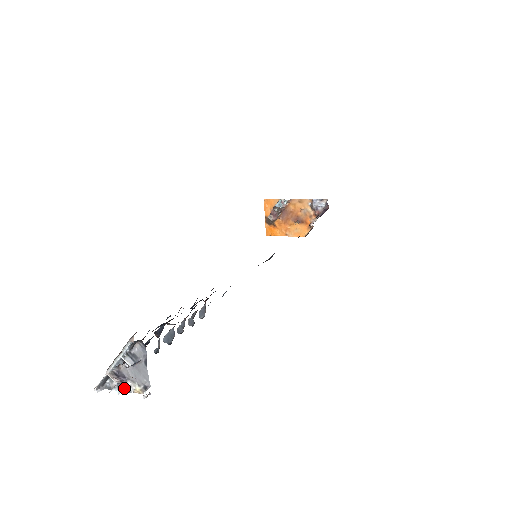
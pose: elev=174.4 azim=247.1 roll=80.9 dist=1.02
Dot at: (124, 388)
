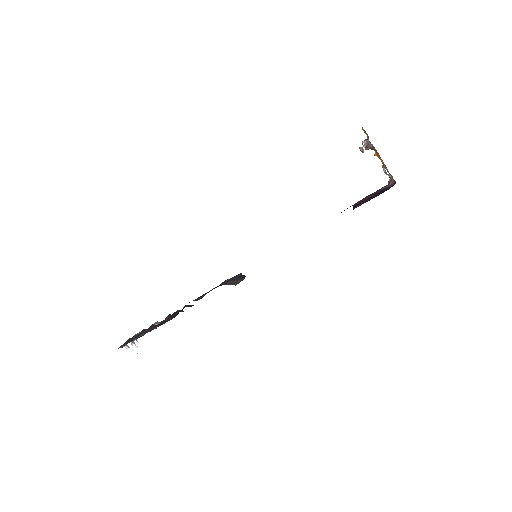
Dot at: occluded
